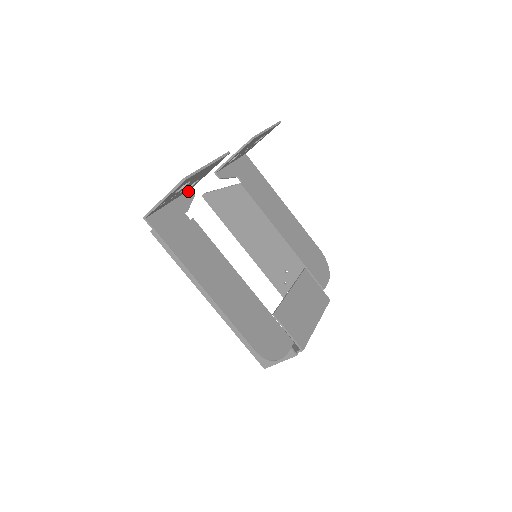
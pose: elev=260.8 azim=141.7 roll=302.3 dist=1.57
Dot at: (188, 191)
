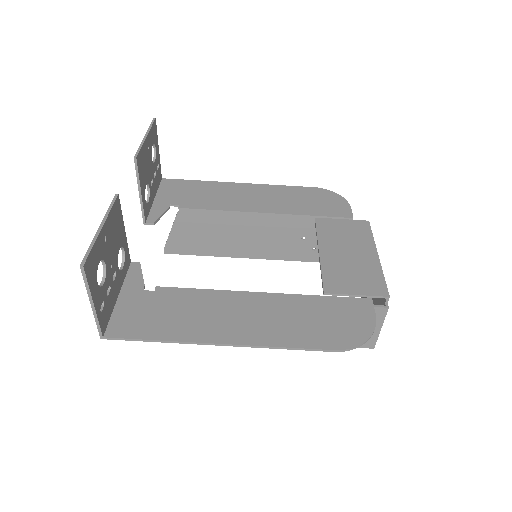
Dot at: (129, 267)
